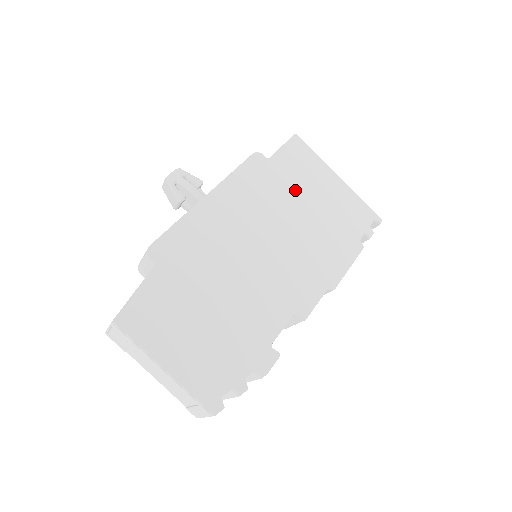
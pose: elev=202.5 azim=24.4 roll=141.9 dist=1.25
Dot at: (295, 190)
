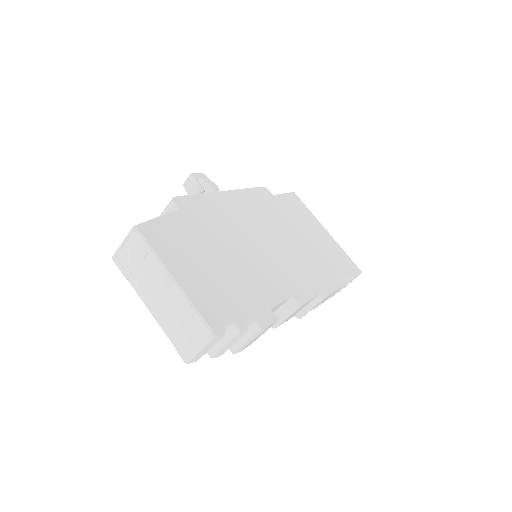
Dot at: (293, 221)
